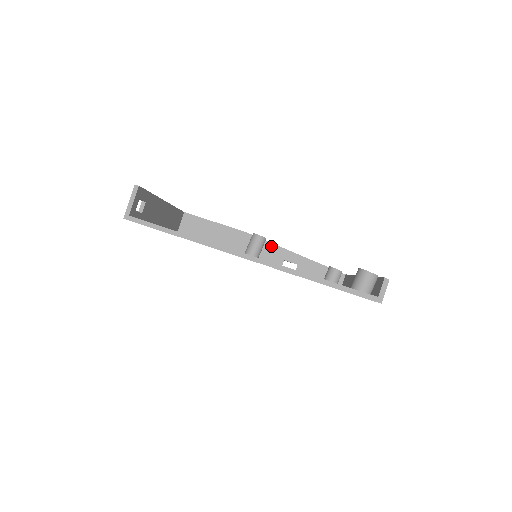
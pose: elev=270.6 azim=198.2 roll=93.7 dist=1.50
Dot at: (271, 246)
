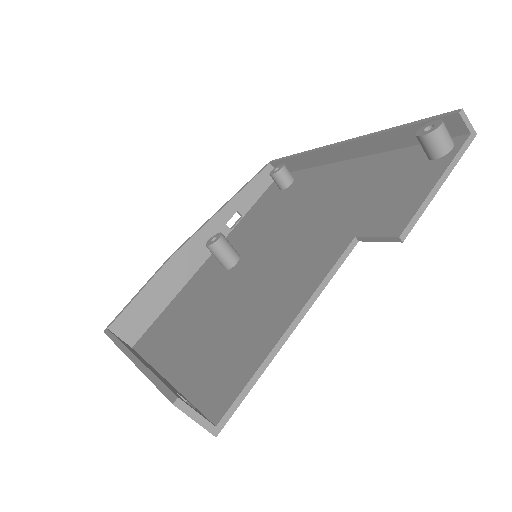
Dot at: (203, 232)
